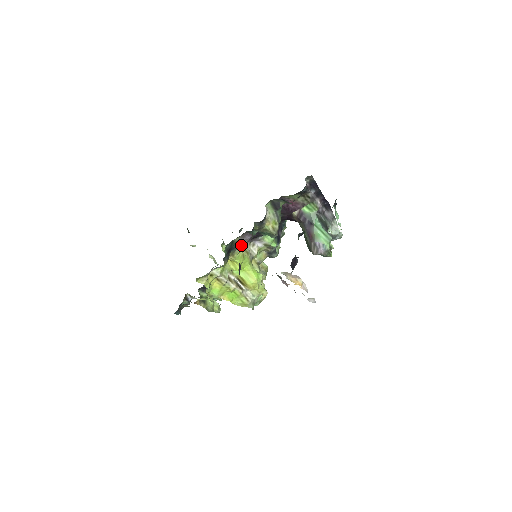
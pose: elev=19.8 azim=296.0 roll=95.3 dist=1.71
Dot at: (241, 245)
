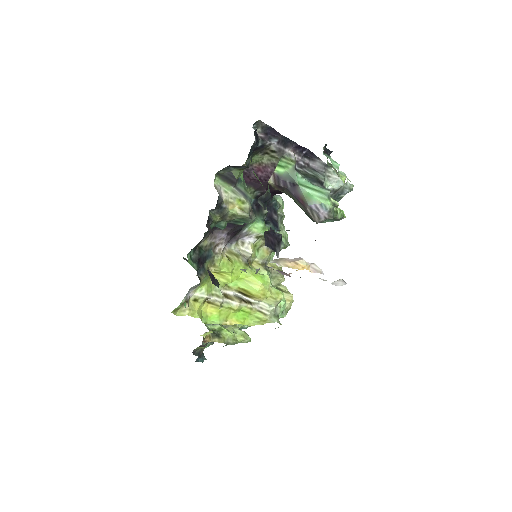
Dot at: (219, 248)
